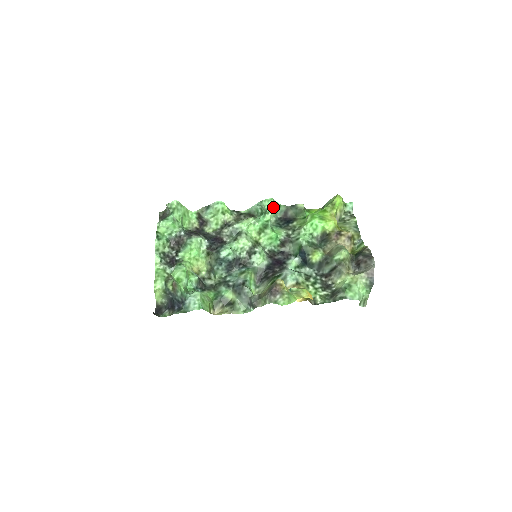
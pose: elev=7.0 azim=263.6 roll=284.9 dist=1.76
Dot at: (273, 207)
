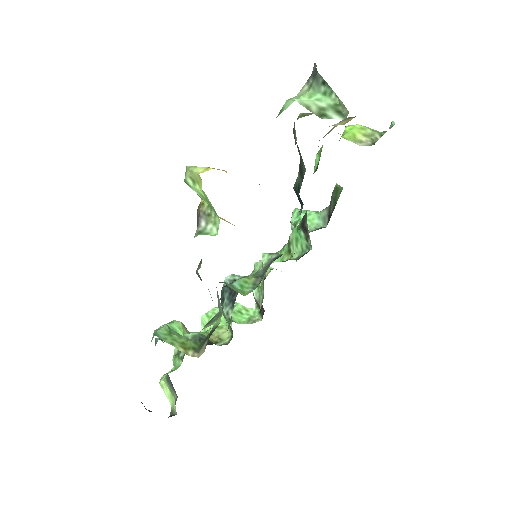
Dot at: occluded
